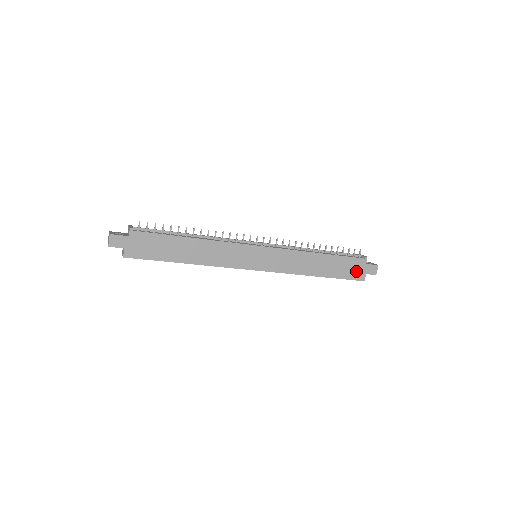
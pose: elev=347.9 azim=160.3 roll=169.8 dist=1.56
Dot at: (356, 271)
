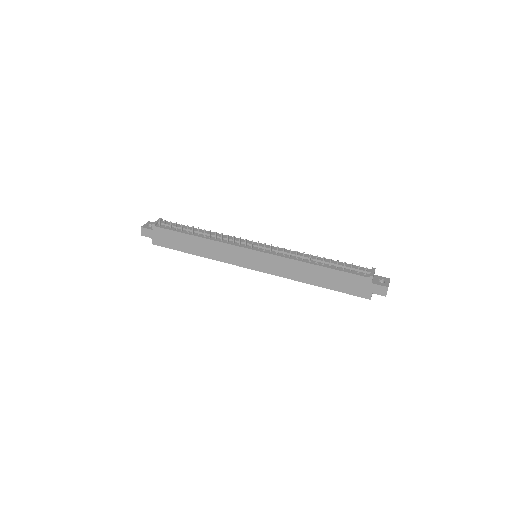
Dot at: (359, 288)
